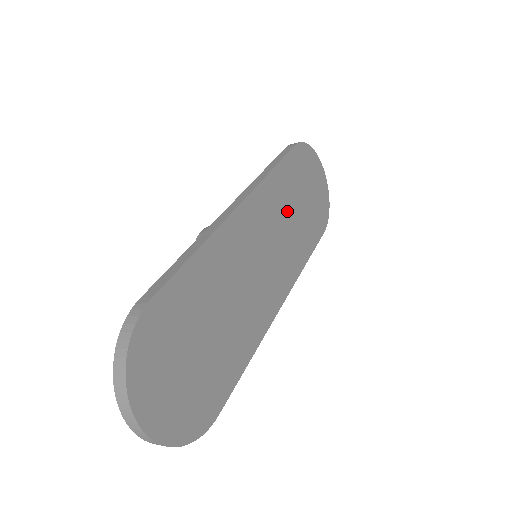
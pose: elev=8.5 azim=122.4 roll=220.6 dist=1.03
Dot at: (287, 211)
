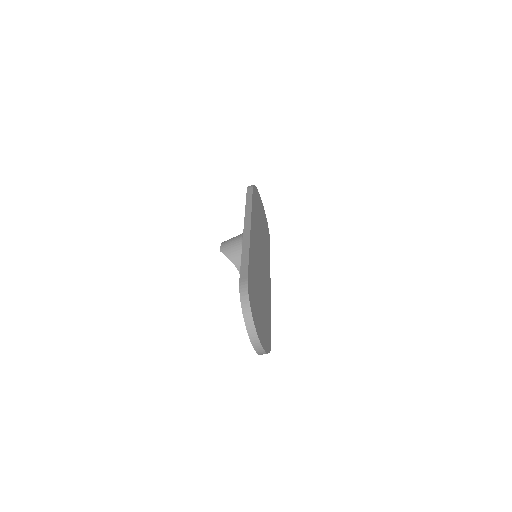
Dot at: (260, 228)
